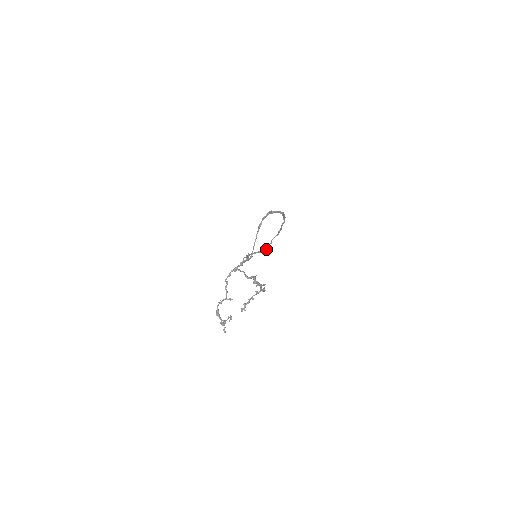
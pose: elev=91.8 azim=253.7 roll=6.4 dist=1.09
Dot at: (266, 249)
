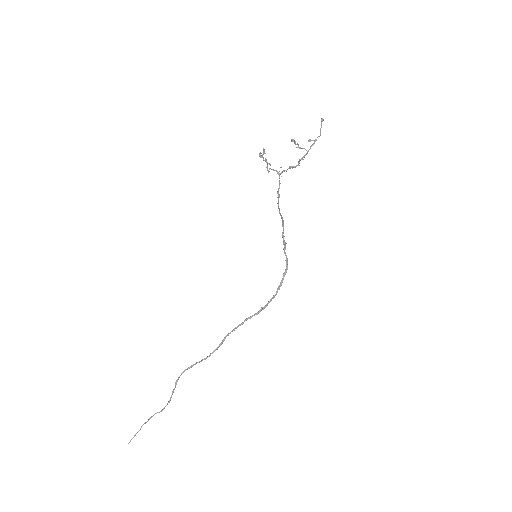
Dot at: occluded
